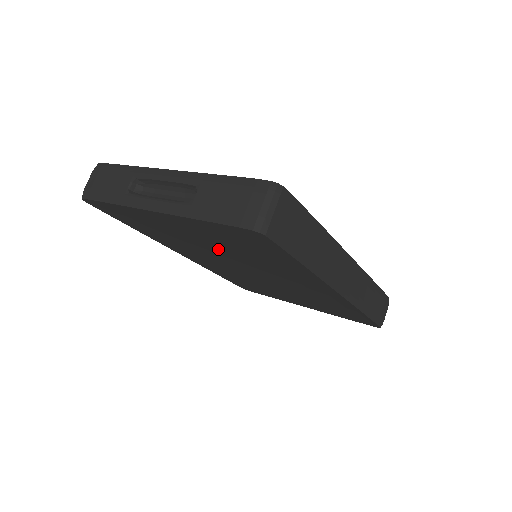
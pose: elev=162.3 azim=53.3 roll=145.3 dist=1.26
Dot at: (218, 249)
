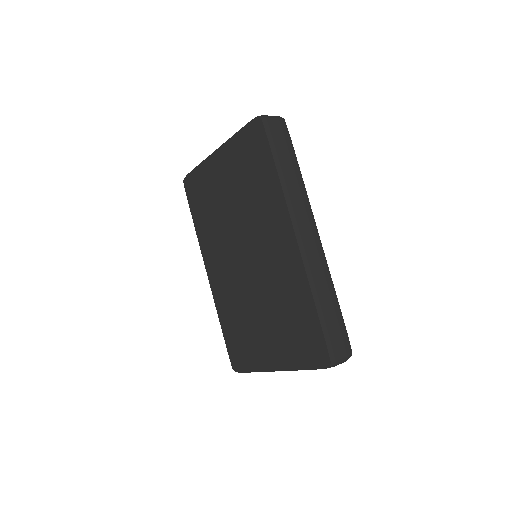
Dot at: (234, 205)
